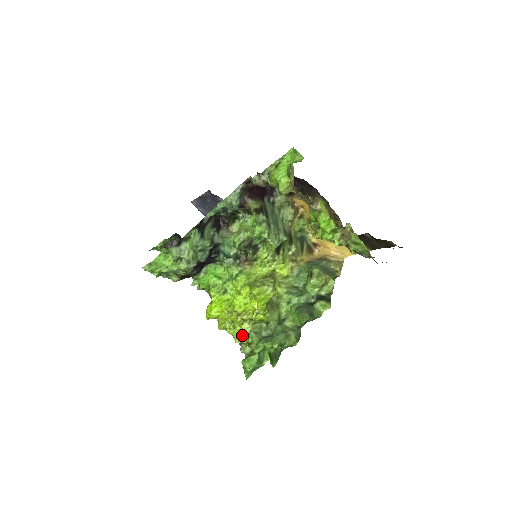
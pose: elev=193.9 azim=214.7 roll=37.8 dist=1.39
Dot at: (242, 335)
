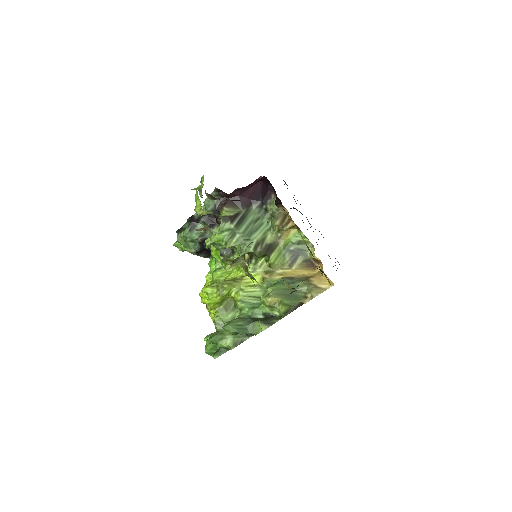
Dot at: occluded
